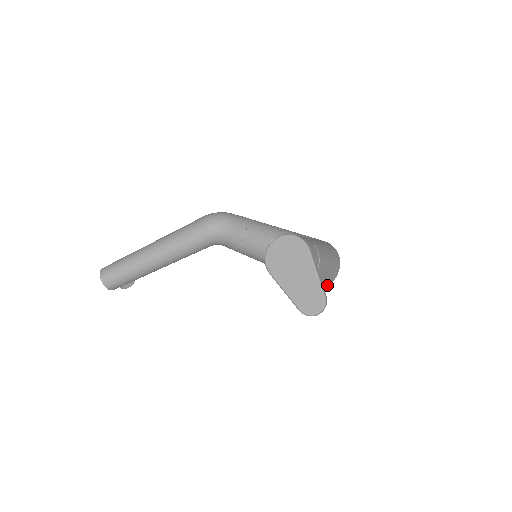
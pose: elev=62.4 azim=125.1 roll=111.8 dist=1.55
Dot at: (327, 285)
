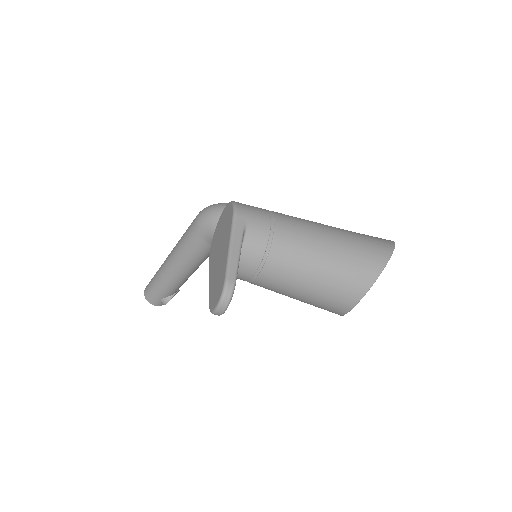
Dot at: (351, 299)
